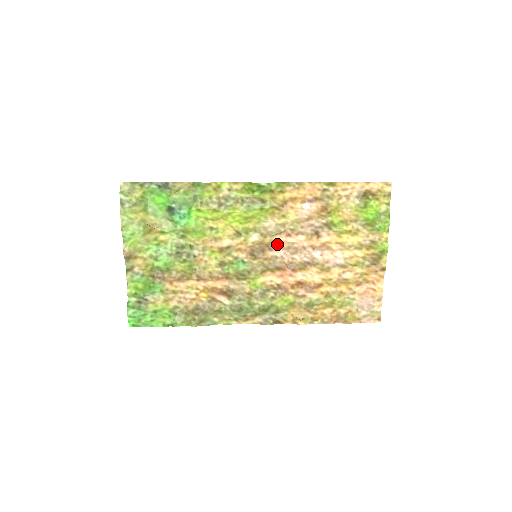
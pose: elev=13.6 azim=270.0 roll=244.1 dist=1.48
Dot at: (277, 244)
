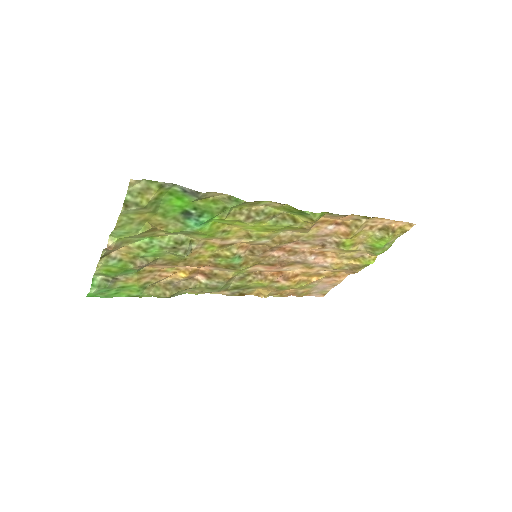
Dot at: (281, 247)
